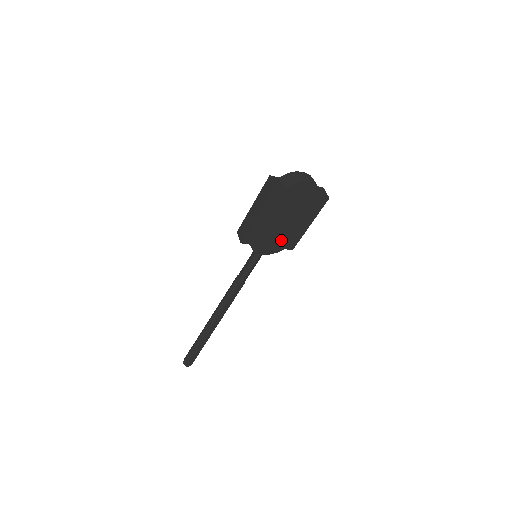
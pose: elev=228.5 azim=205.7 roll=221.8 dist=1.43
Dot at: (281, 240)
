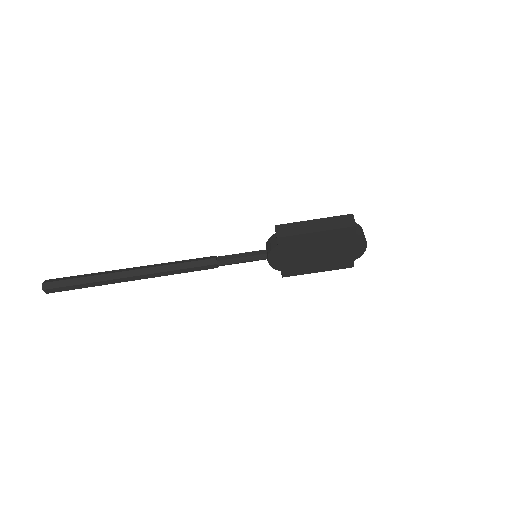
Dot at: (292, 263)
